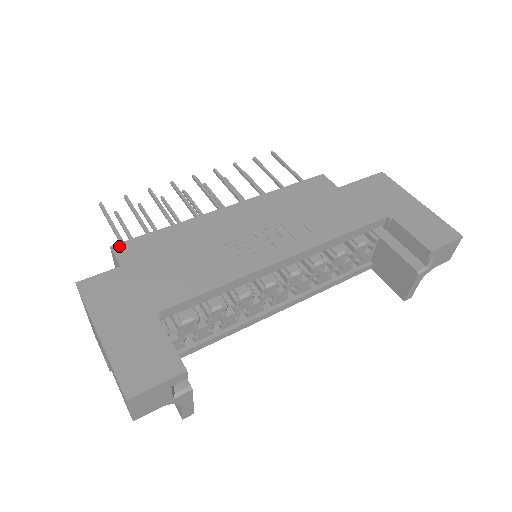
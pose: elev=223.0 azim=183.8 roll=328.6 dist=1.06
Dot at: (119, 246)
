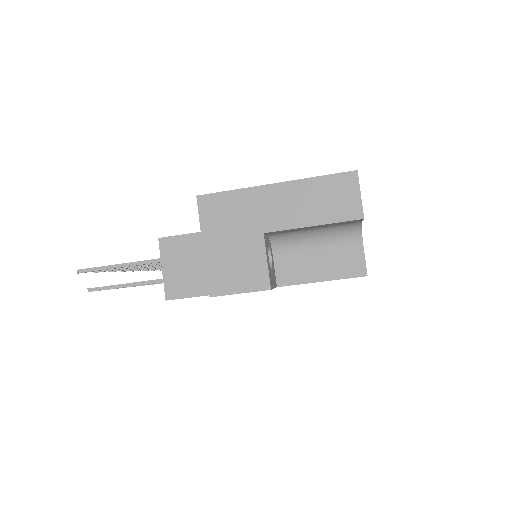
Dot at: (166, 238)
